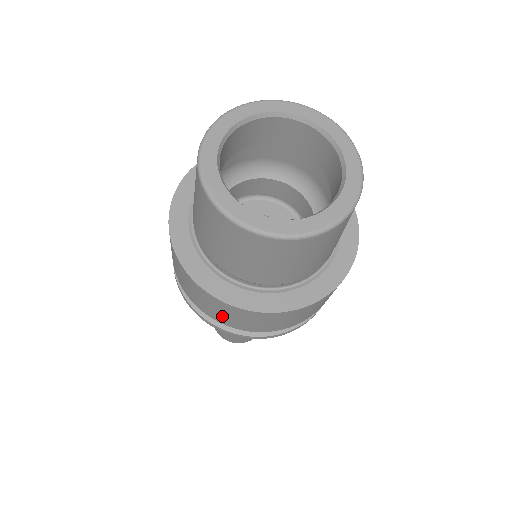
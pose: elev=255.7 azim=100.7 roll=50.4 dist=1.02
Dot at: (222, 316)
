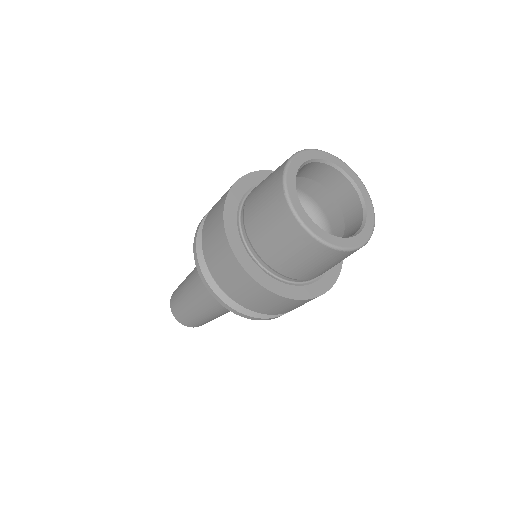
Dot at: (252, 301)
